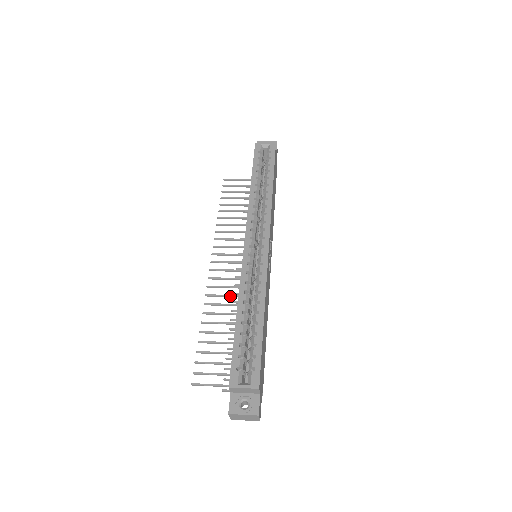
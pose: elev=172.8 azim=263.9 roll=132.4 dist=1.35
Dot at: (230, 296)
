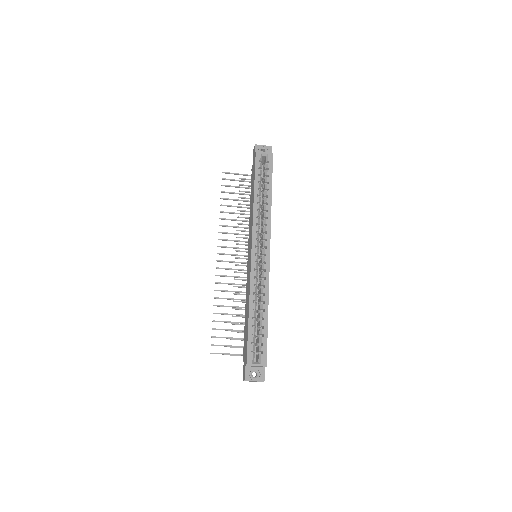
Dot at: (234, 284)
